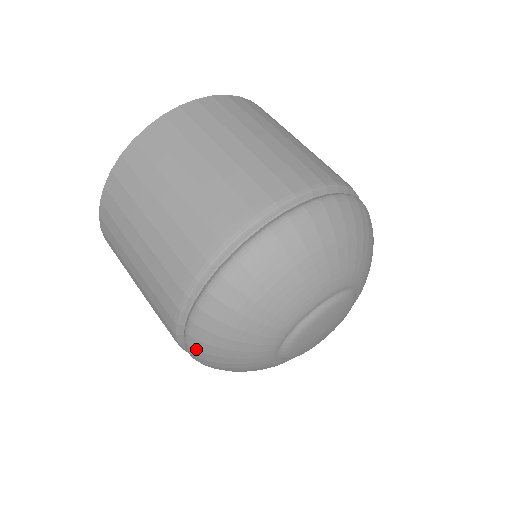
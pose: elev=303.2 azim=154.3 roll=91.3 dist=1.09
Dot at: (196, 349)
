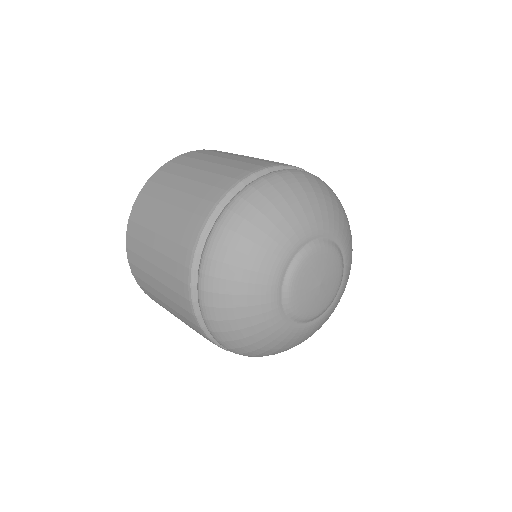
Dot at: (217, 331)
